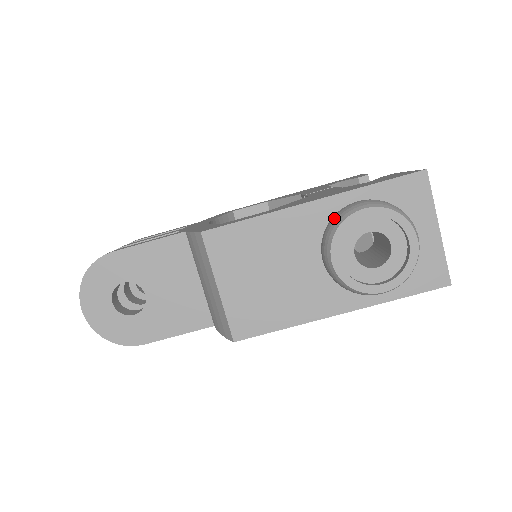
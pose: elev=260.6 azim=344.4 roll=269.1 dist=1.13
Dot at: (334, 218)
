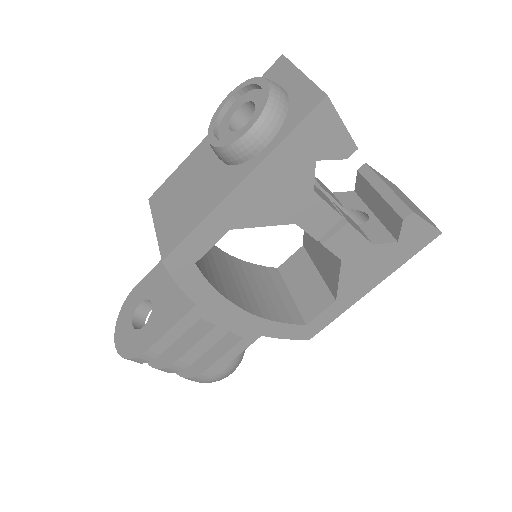
Dot at: occluded
